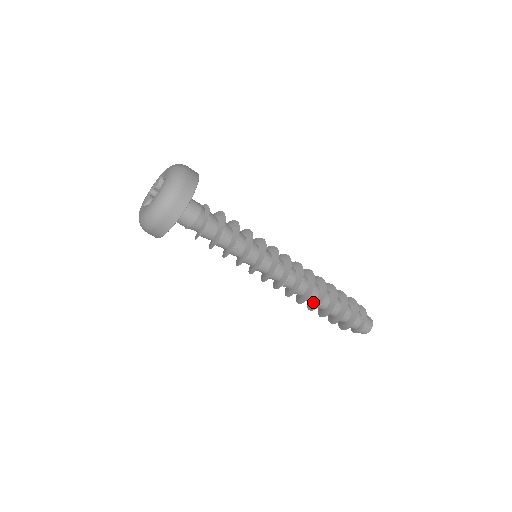
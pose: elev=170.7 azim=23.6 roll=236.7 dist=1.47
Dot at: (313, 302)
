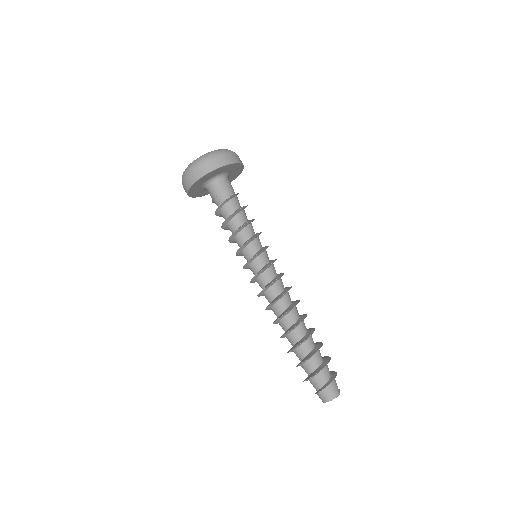
Dot at: (288, 328)
